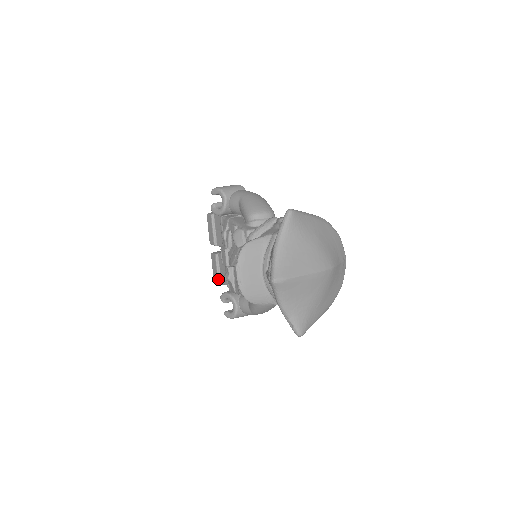
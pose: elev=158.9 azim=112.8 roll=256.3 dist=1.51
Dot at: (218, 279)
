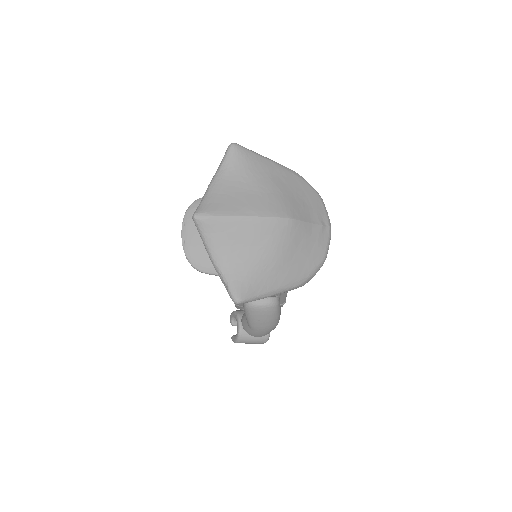
Dot at: occluded
